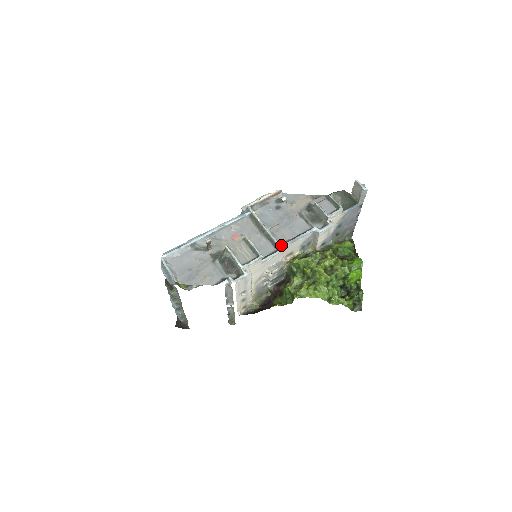
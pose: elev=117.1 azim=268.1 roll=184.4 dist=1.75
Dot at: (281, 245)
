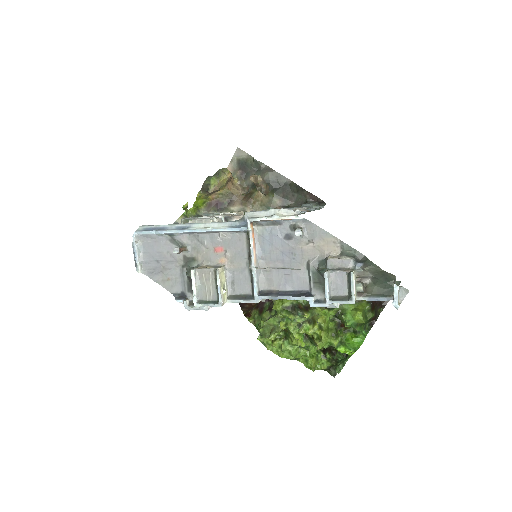
Dot at: (257, 295)
